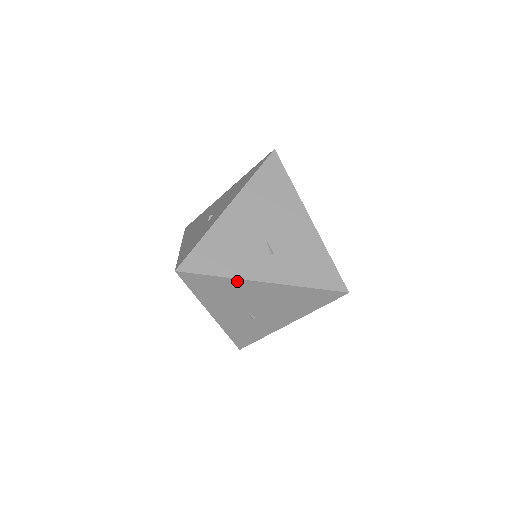
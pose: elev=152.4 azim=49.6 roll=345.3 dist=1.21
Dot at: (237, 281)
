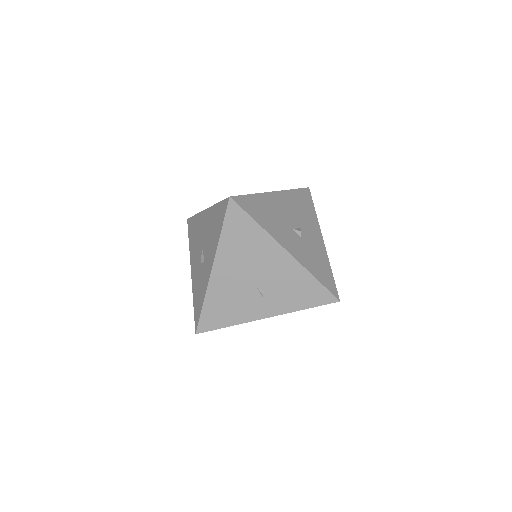
Dot at: (245, 322)
